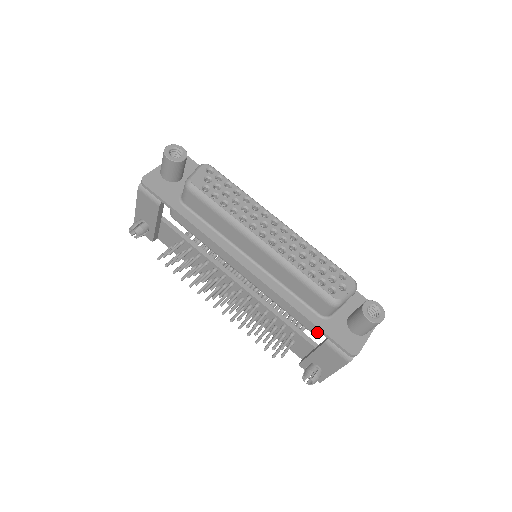
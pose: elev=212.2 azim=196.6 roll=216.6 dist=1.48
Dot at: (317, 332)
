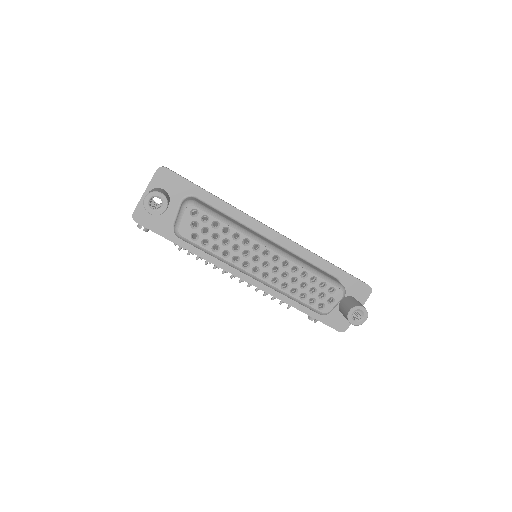
Dot at: occluded
